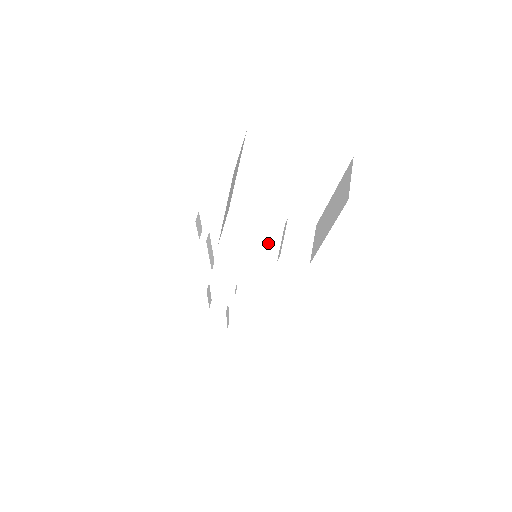
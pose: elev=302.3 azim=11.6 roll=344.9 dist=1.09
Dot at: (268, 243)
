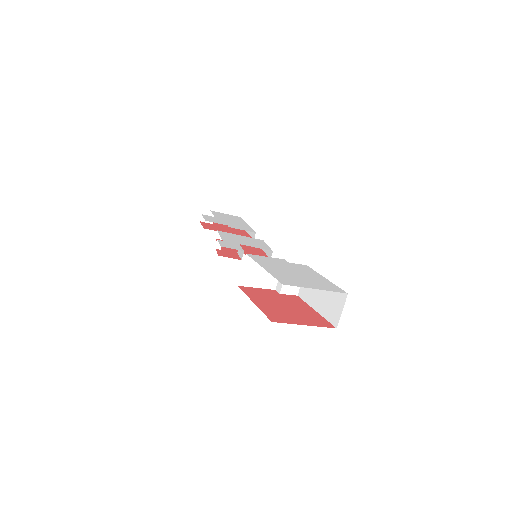
Dot at: (271, 276)
